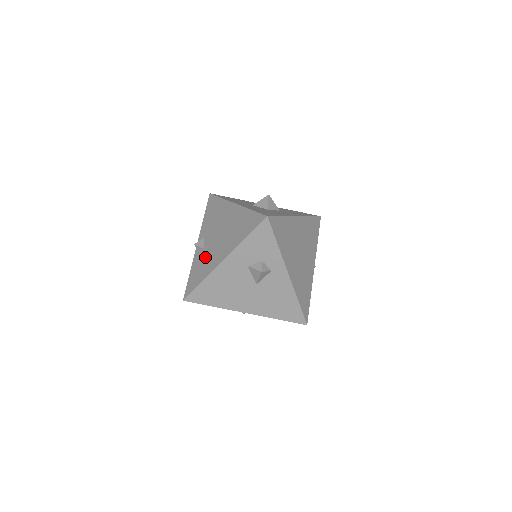
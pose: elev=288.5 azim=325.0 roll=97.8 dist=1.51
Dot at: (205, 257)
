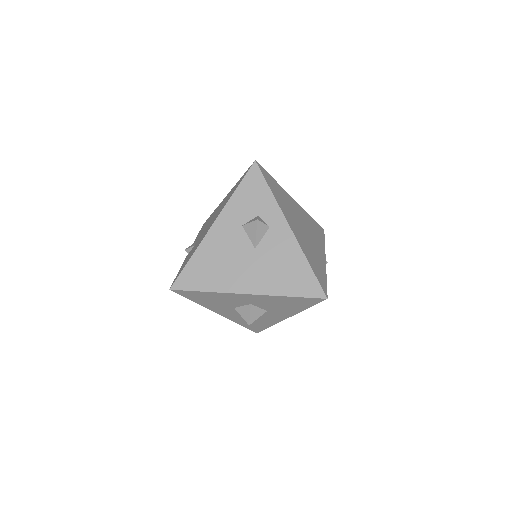
Dot at: (195, 245)
